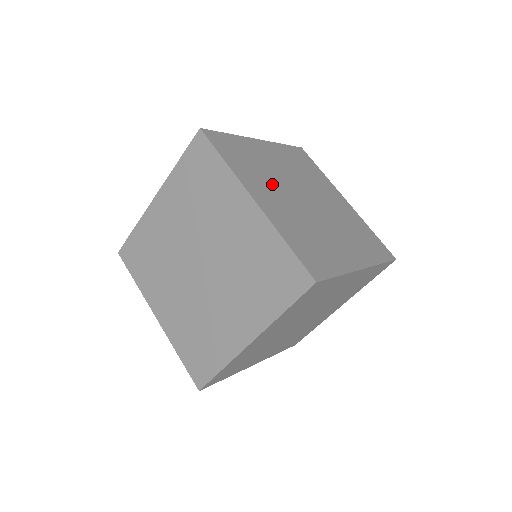
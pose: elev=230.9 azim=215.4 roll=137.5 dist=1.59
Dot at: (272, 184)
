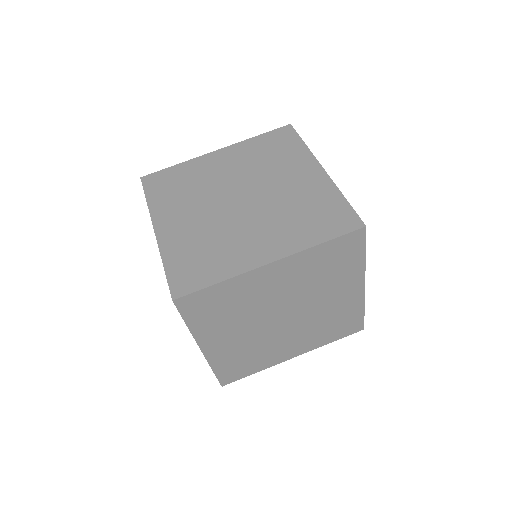
Dot at: occluded
